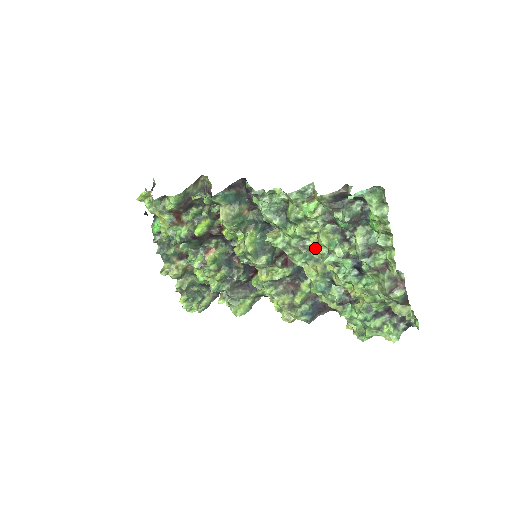
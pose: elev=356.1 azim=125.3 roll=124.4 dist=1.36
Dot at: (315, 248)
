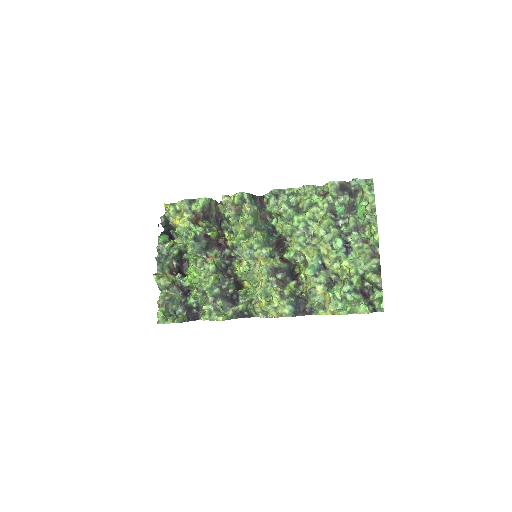
Dot at: (317, 231)
